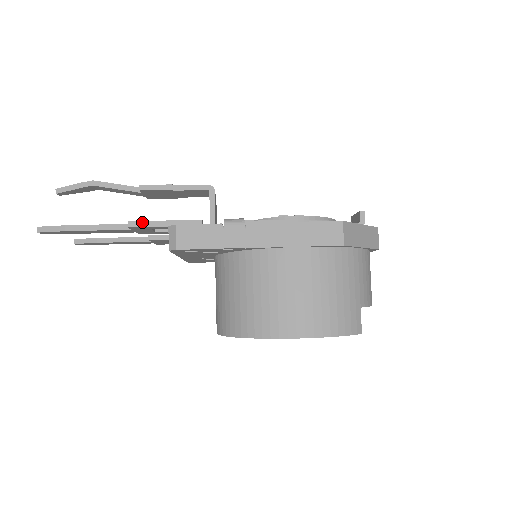
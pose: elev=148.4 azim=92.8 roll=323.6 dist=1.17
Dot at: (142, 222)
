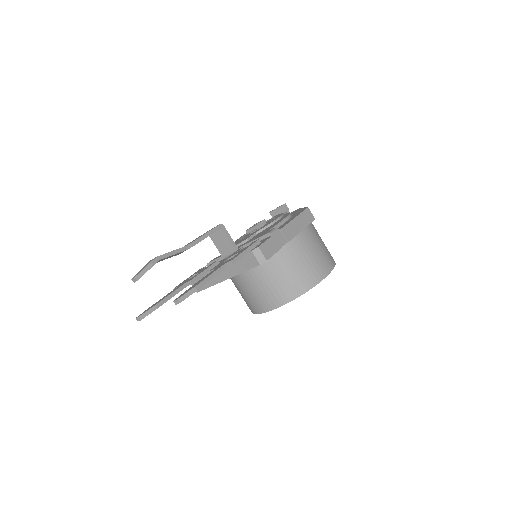
Dot at: (237, 257)
